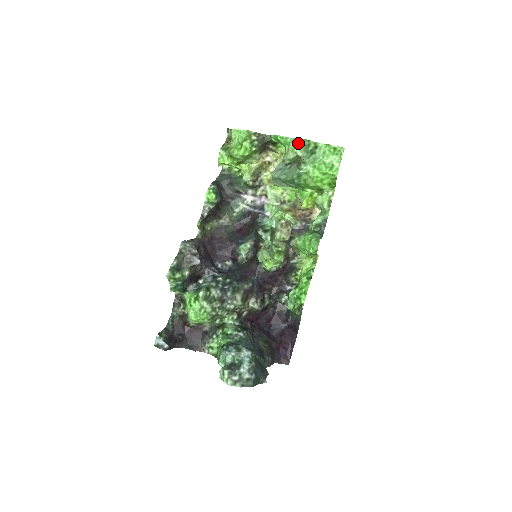
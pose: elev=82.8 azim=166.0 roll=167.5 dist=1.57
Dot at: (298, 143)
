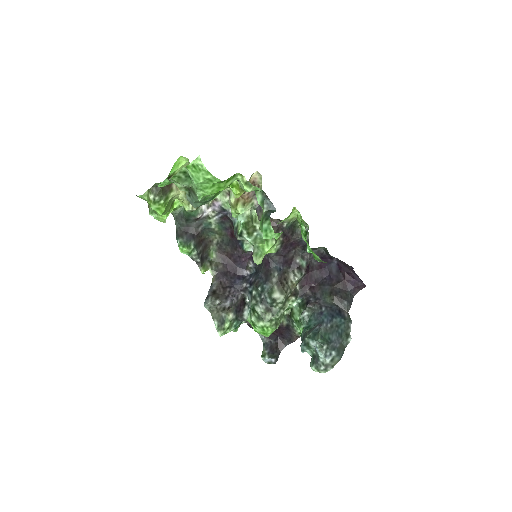
Dot at: occluded
